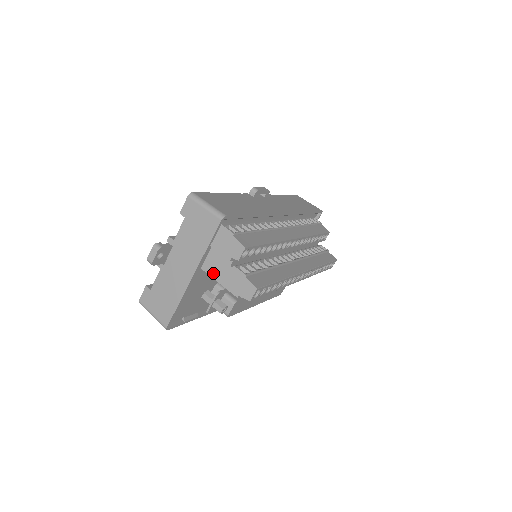
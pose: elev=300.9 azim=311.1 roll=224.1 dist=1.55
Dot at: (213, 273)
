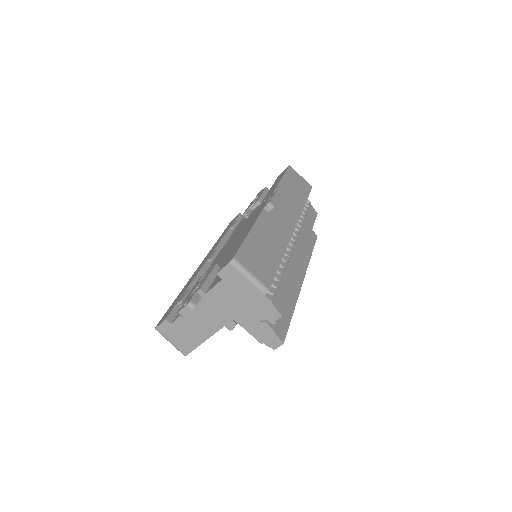
Dot at: (240, 321)
